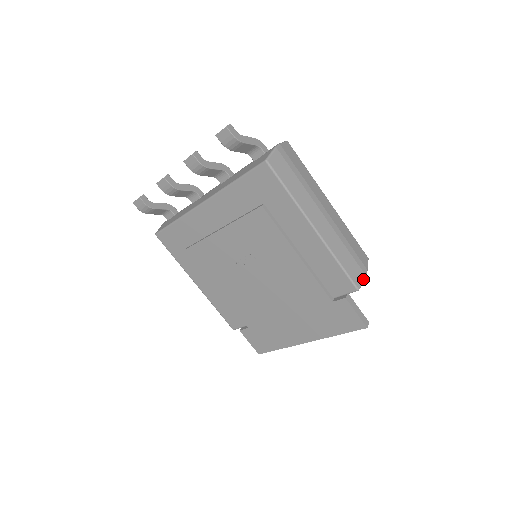
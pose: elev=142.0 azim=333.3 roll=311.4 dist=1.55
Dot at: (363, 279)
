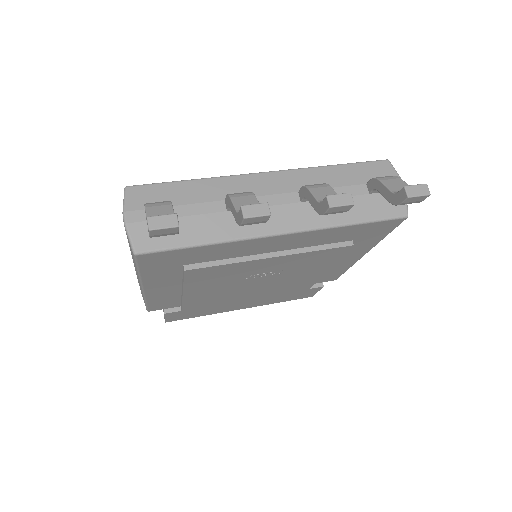
Dot at: occluded
